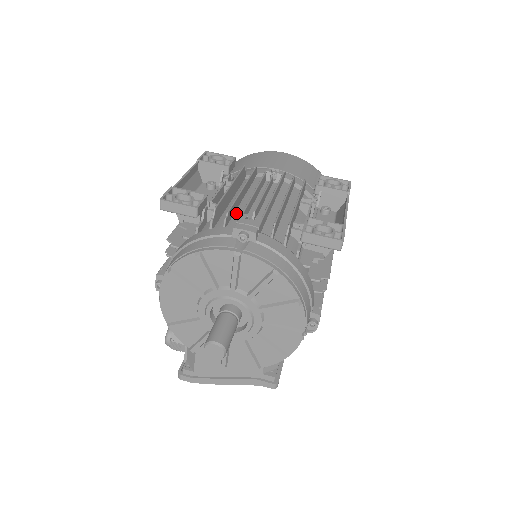
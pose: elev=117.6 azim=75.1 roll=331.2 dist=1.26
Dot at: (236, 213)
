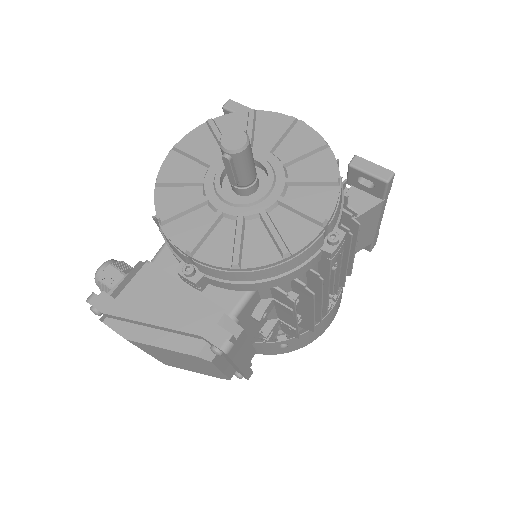
Dot at: occluded
